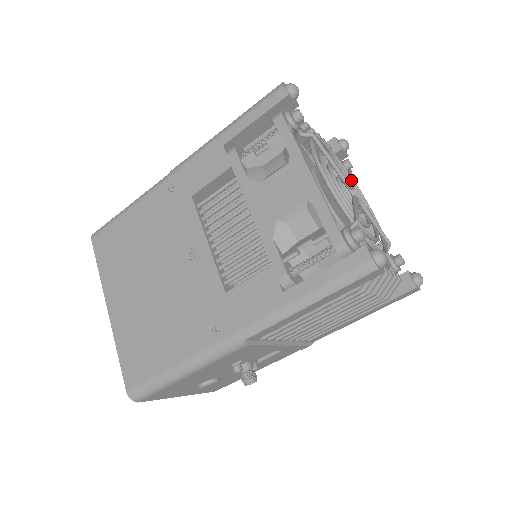
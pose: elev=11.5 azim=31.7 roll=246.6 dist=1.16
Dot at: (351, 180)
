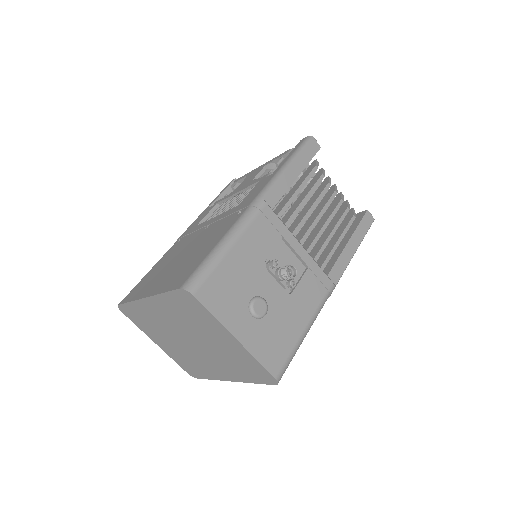
Dot at: occluded
